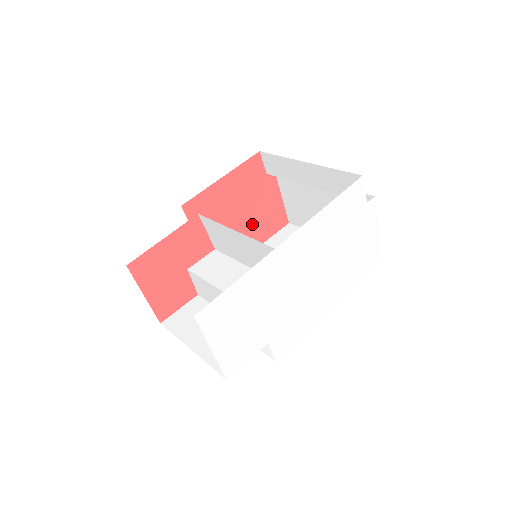
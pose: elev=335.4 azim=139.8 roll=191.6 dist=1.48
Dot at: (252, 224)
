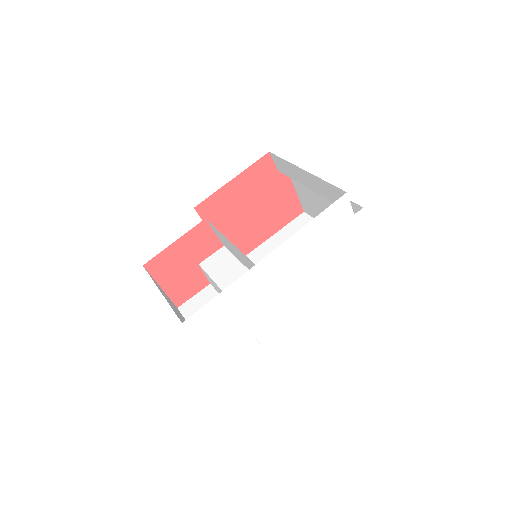
Dot at: (265, 216)
